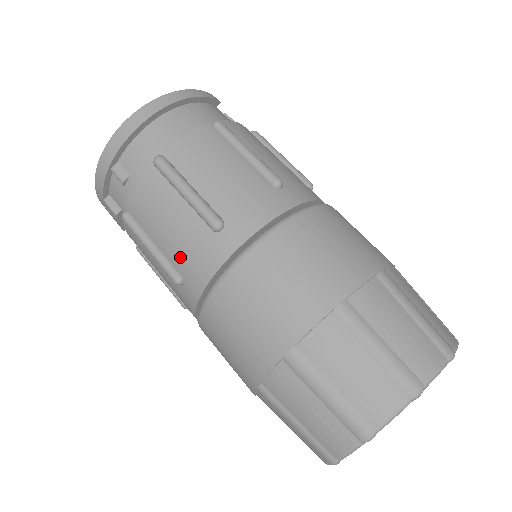
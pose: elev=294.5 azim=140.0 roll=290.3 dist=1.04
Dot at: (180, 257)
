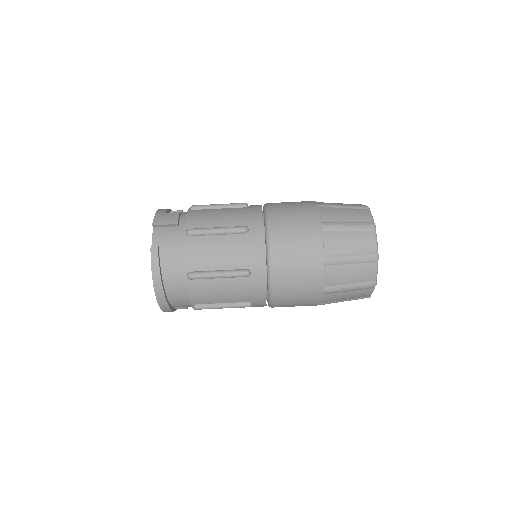
Dot at: occluded
